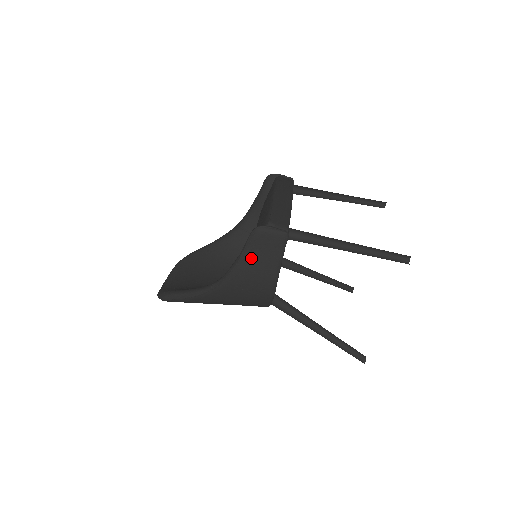
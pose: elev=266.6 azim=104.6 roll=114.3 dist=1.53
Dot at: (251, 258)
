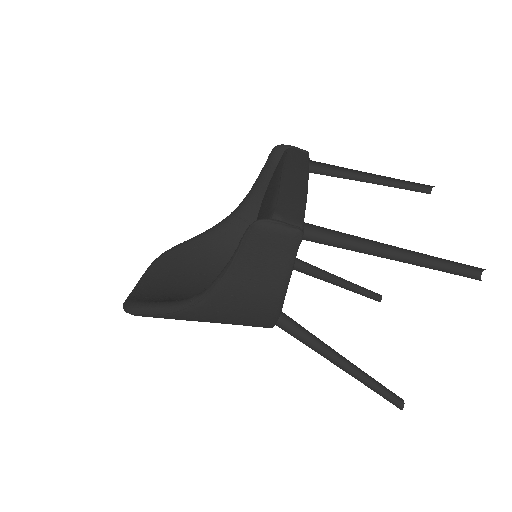
Dot at: (247, 265)
